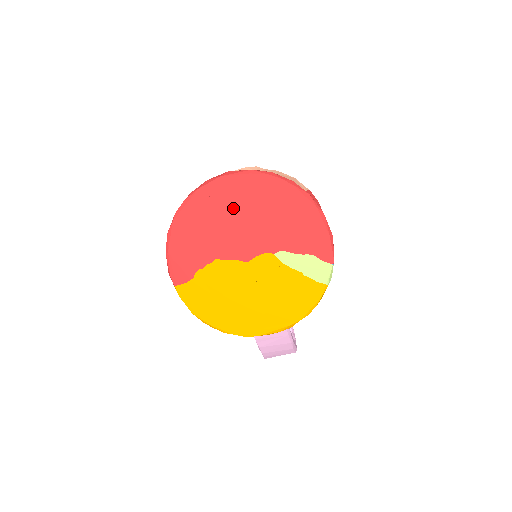
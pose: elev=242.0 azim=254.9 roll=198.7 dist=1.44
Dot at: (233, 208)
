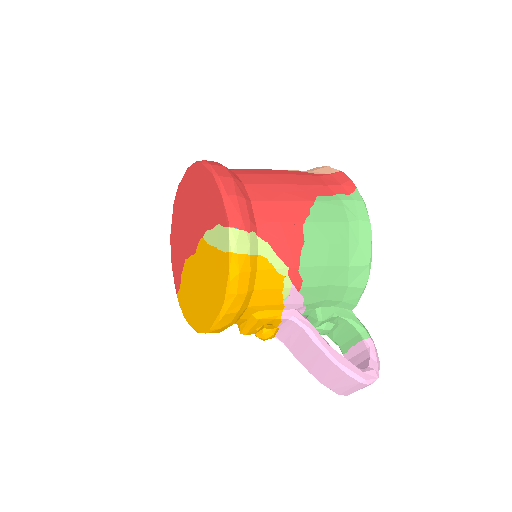
Dot at: (185, 208)
